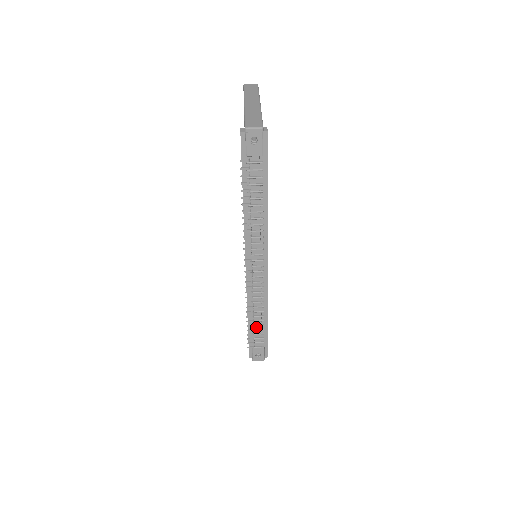
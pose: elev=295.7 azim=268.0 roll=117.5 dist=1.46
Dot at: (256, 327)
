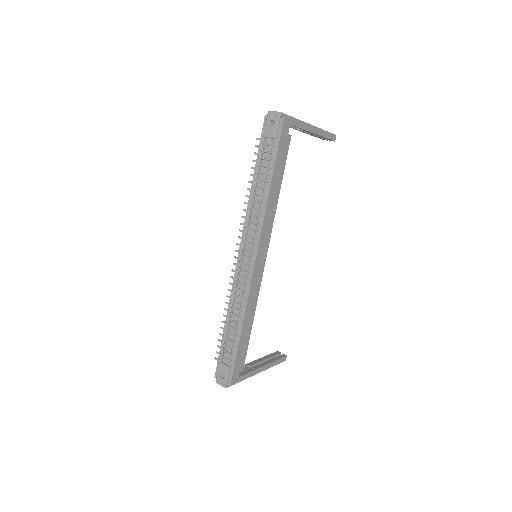
Dot at: (230, 336)
